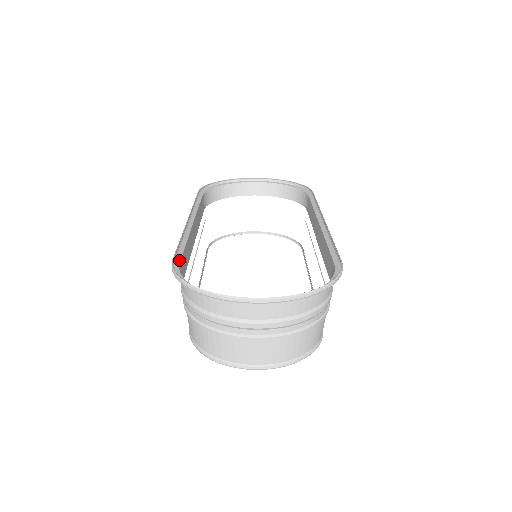
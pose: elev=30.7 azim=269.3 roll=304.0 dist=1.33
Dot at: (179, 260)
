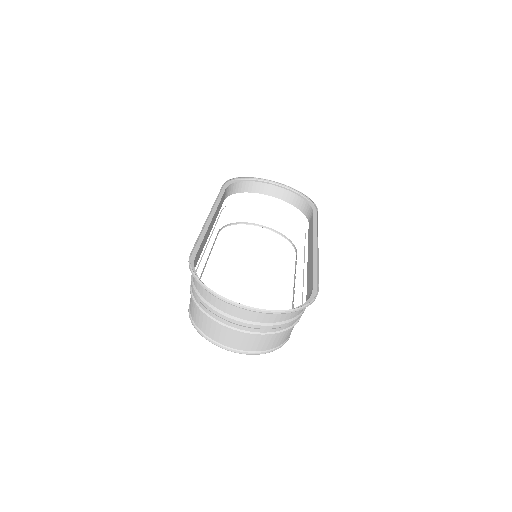
Dot at: (195, 254)
